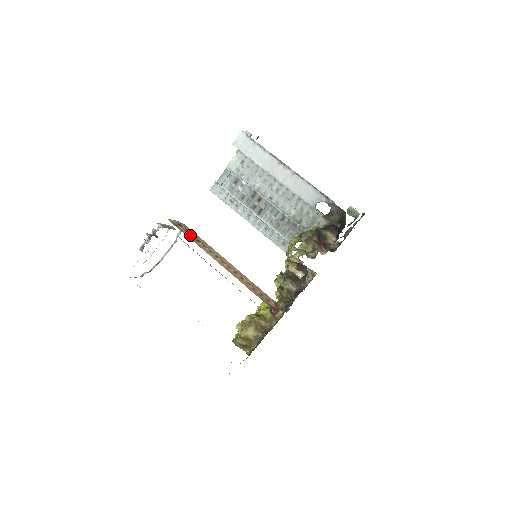
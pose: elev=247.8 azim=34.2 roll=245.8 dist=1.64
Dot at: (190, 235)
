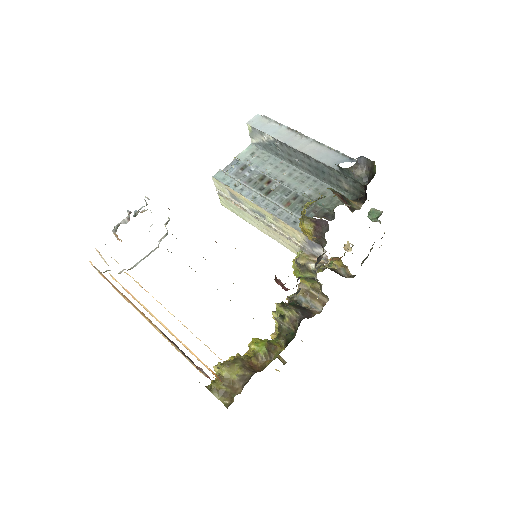
Dot at: occluded
